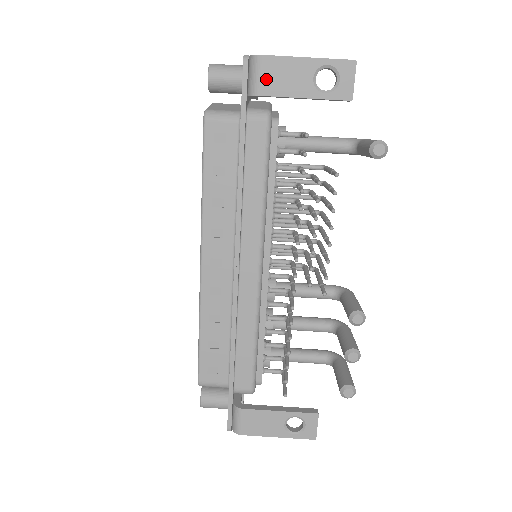
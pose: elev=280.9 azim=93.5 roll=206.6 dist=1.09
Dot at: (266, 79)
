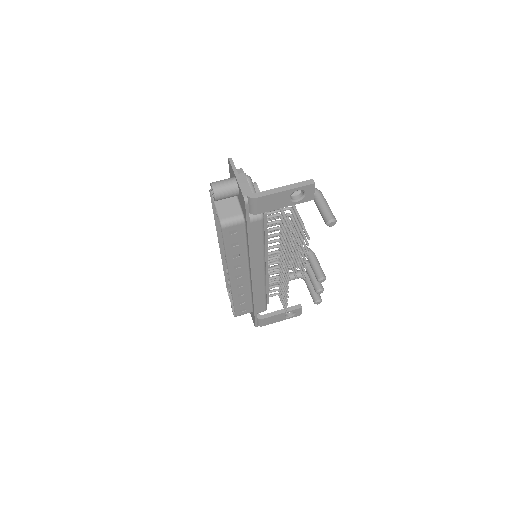
Dot at: (260, 207)
